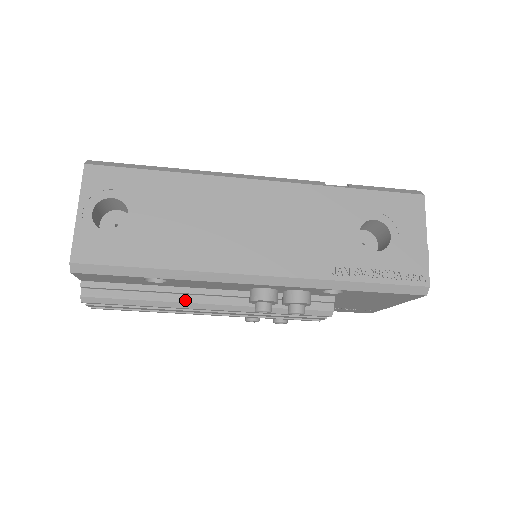
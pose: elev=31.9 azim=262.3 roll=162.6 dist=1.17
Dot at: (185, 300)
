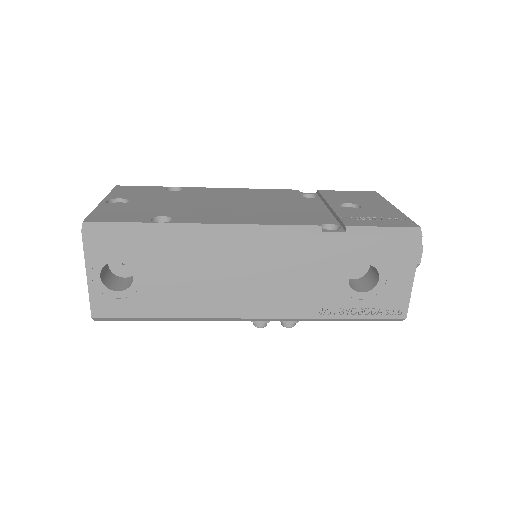
Dot at: occluded
